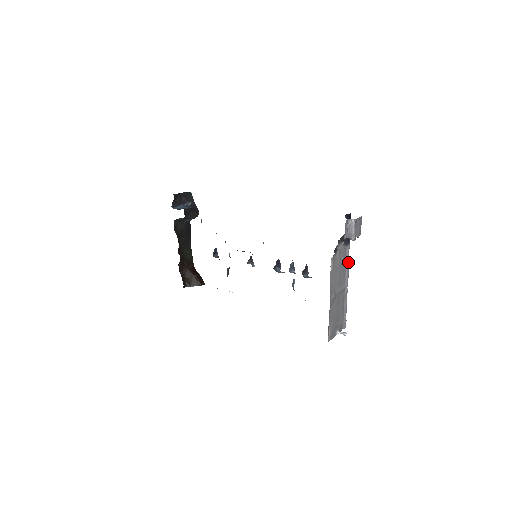
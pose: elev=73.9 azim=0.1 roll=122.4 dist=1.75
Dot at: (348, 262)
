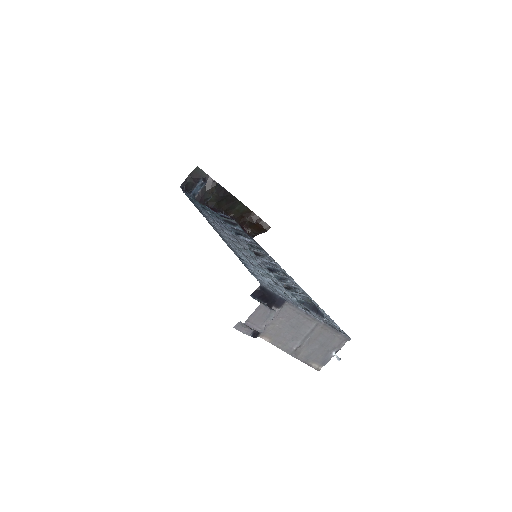
Dot at: (300, 310)
